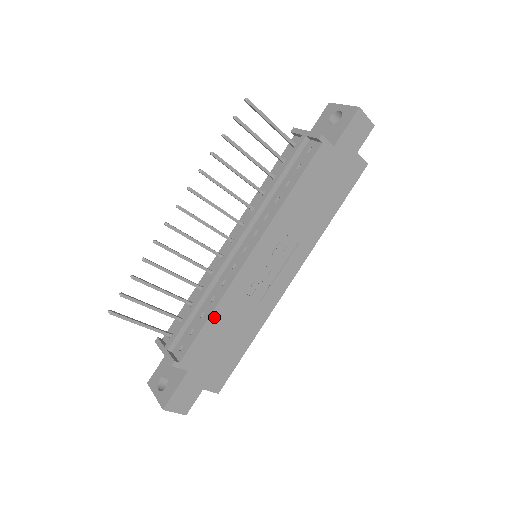
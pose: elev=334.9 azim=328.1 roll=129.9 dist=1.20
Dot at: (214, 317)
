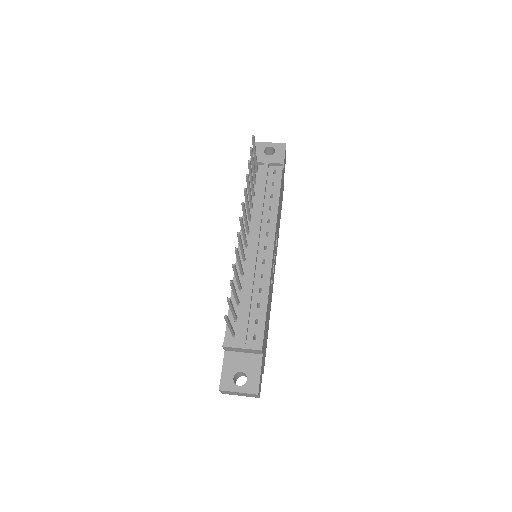
Dot at: occluded
